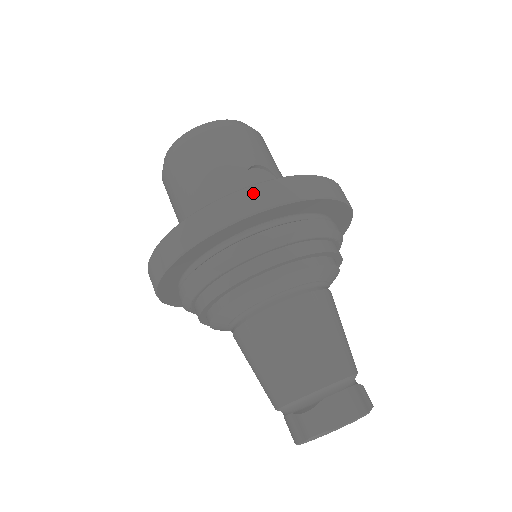
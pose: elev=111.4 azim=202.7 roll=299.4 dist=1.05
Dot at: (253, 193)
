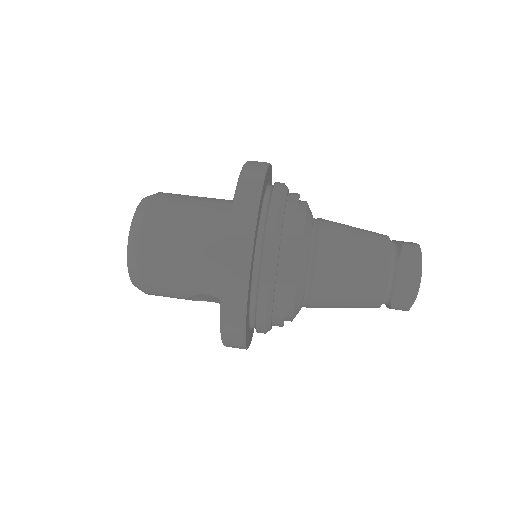
Dot at: (255, 161)
